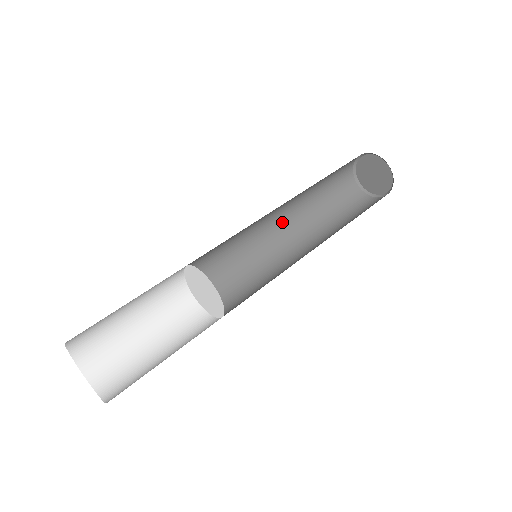
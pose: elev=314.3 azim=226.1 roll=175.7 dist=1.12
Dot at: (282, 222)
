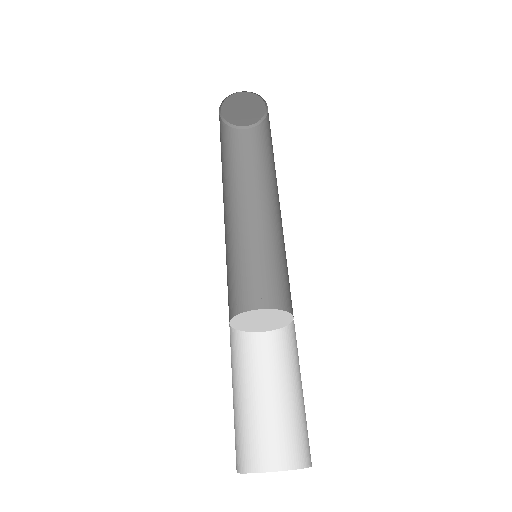
Dot at: (241, 216)
